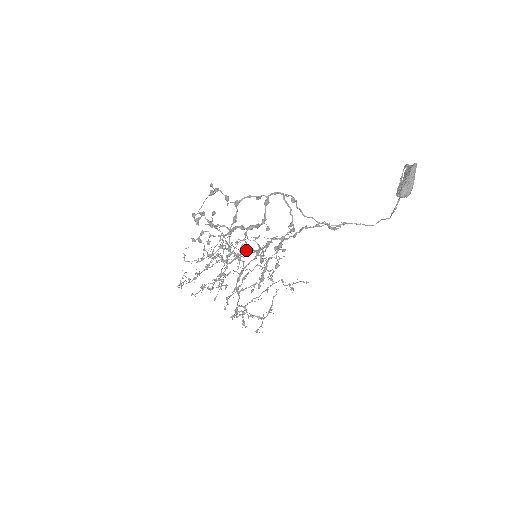
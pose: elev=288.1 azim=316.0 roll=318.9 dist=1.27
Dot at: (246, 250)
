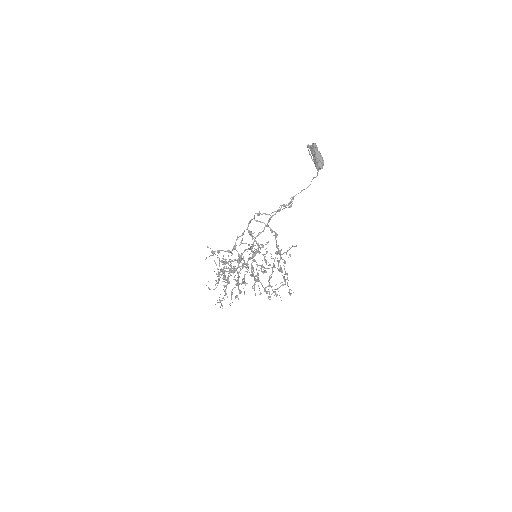
Dot at: (265, 271)
